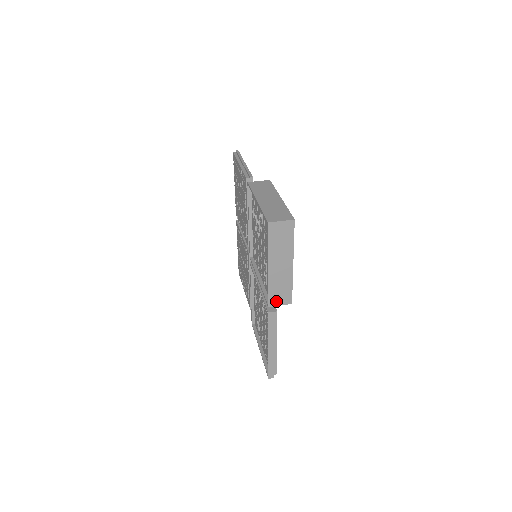
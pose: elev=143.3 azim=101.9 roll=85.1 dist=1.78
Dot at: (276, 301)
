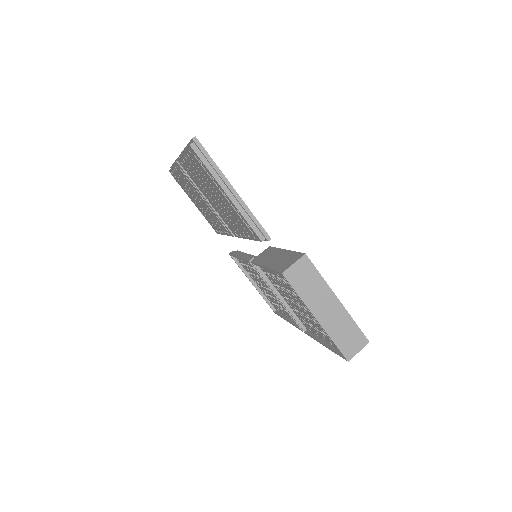
Dot at: occluded
